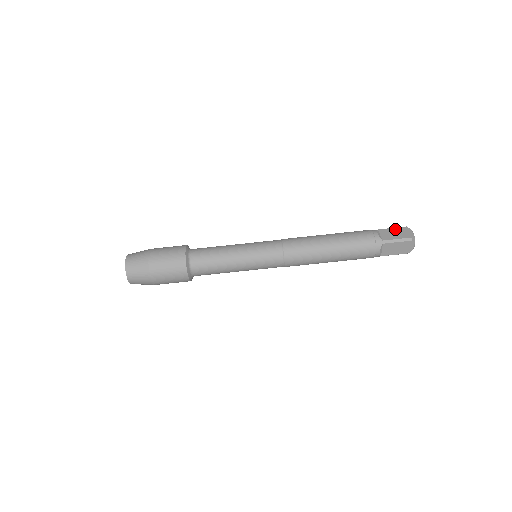
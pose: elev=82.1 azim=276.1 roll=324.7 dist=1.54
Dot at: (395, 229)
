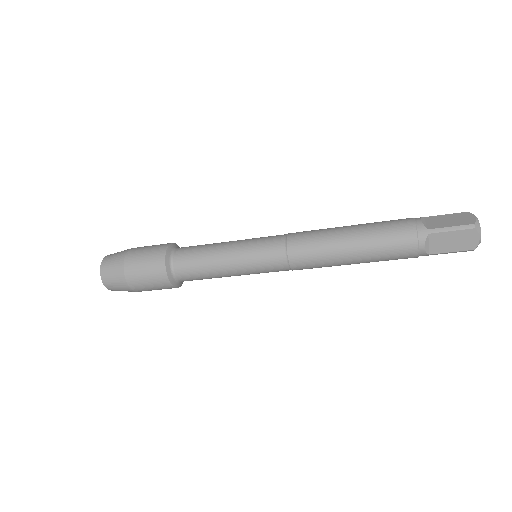
Dot at: (455, 234)
